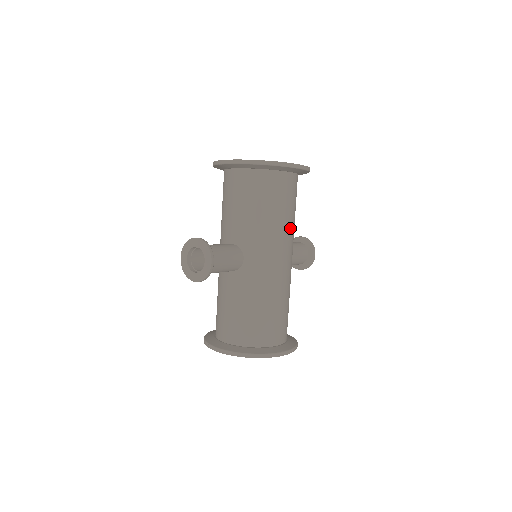
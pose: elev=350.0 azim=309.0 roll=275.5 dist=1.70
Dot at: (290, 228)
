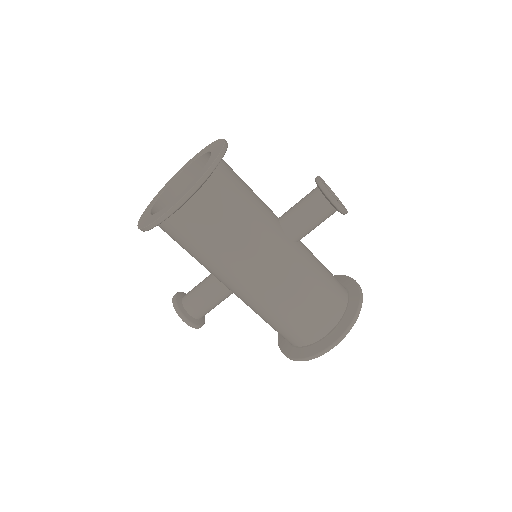
Dot at: (237, 249)
